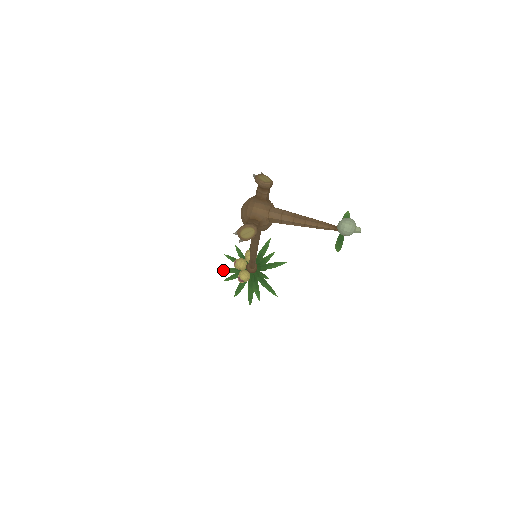
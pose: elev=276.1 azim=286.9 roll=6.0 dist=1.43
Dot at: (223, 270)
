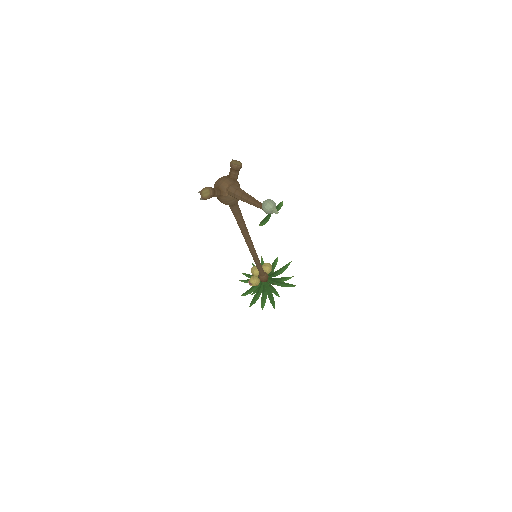
Dot at: (245, 274)
